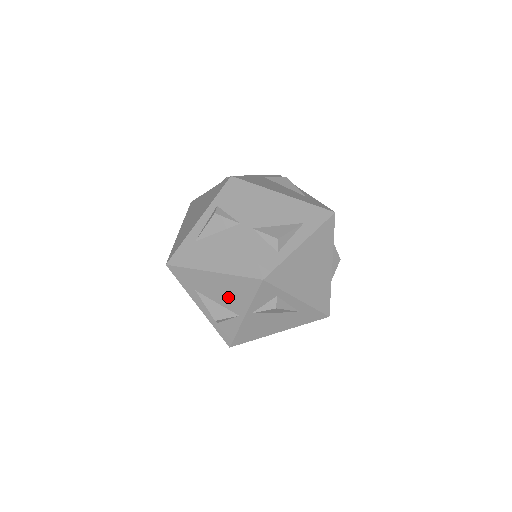
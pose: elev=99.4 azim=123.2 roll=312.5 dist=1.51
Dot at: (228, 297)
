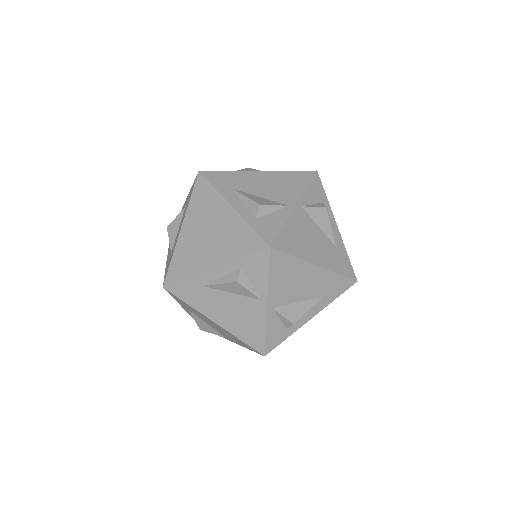
Dot at: (222, 332)
